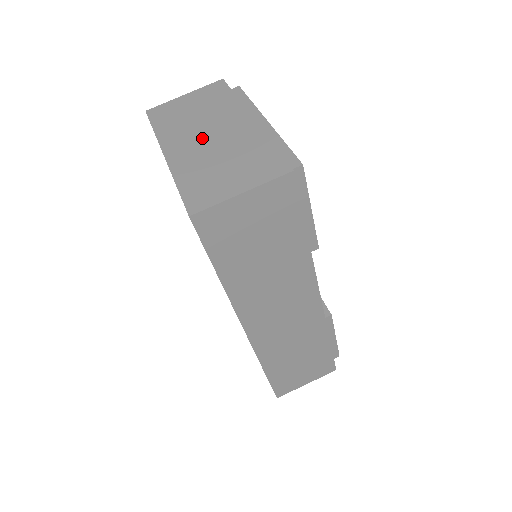
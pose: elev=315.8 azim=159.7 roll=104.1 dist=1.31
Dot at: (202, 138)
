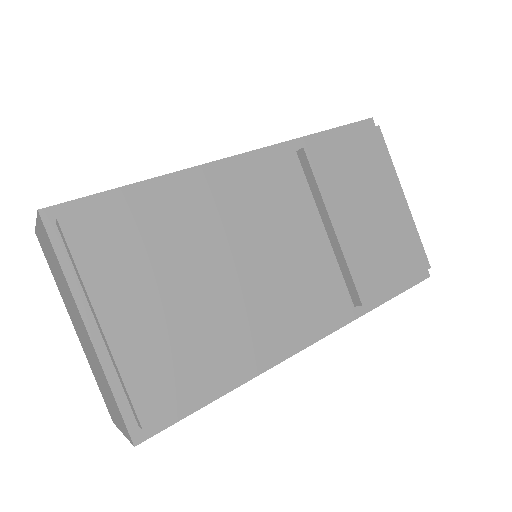
Dot at: (78, 328)
